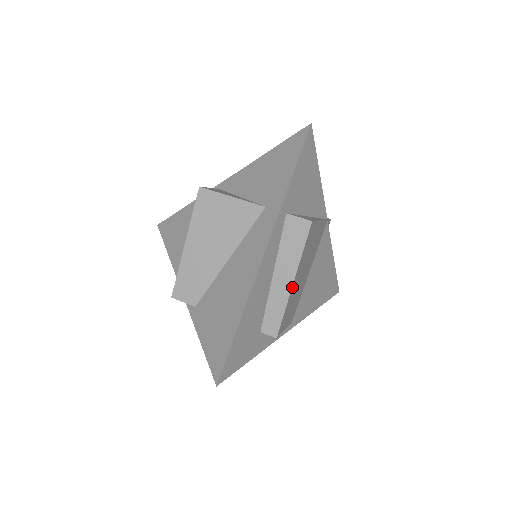
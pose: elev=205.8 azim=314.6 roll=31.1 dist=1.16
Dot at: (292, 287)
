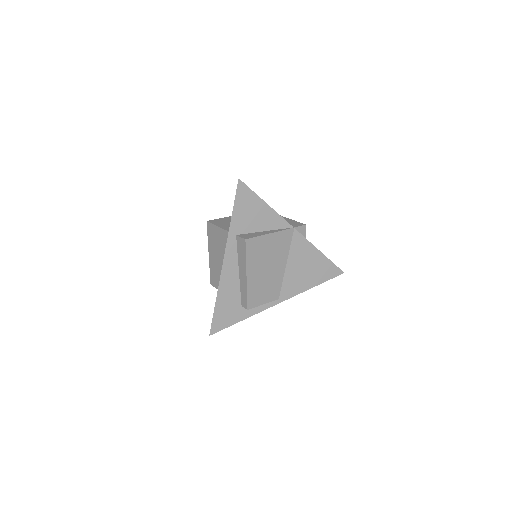
Dot at: (247, 279)
